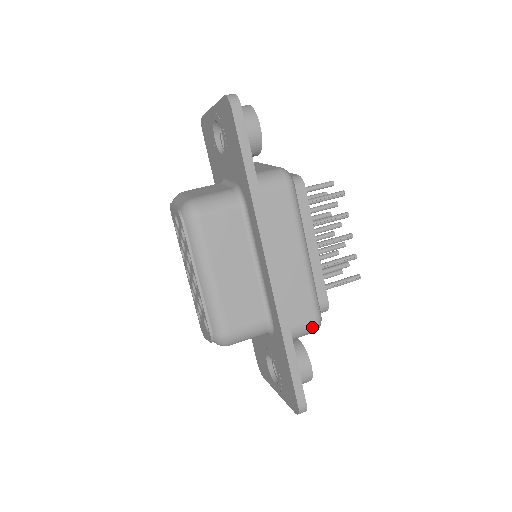
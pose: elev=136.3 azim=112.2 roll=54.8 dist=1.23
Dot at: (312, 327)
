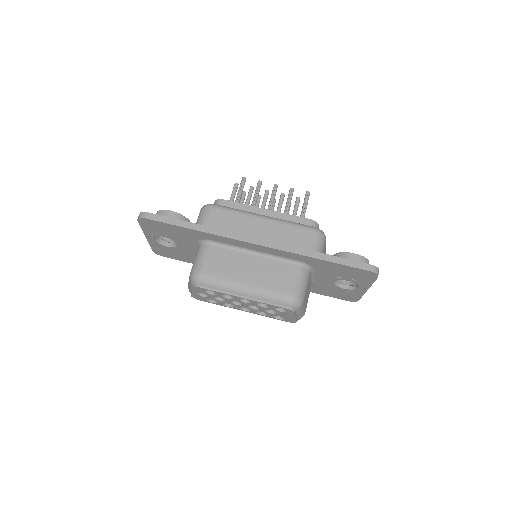
Dot at: (318, 236)
